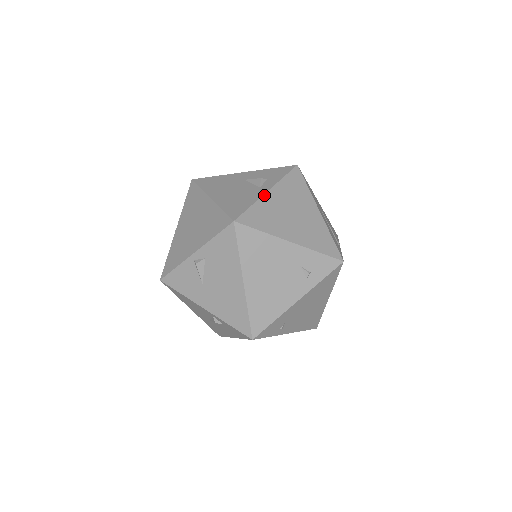
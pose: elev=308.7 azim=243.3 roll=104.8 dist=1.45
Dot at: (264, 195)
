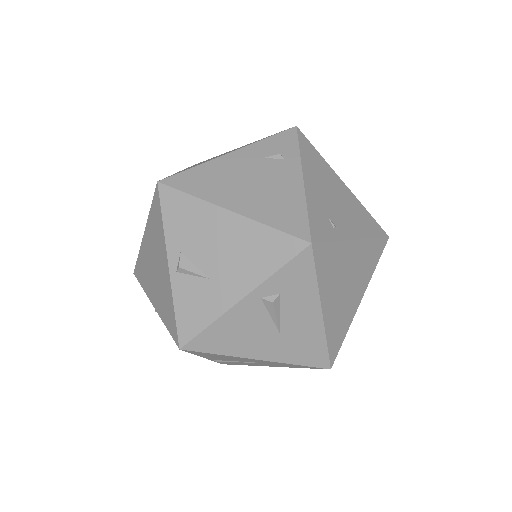
Dot at: occluded
